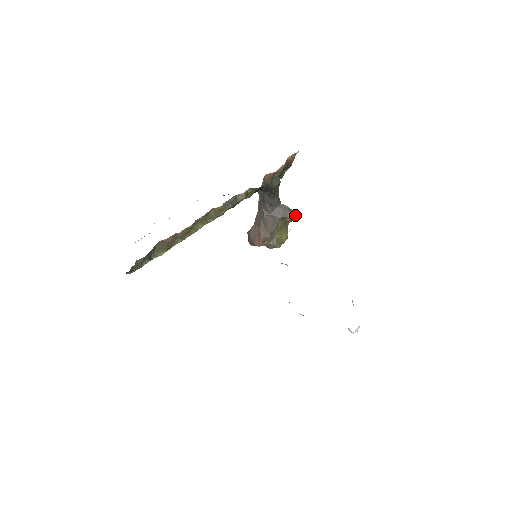
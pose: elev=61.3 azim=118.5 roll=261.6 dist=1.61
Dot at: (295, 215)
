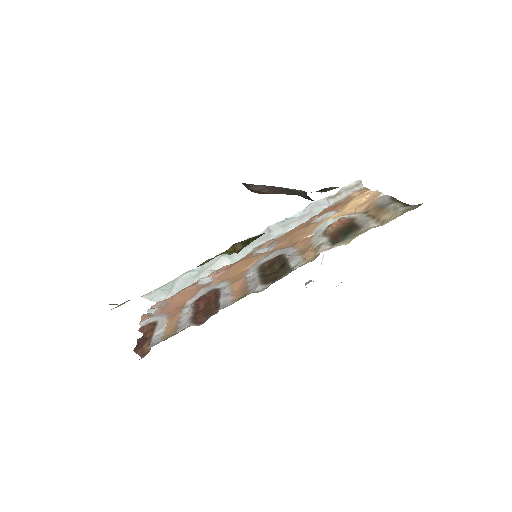
Dot at: (329, 189)
